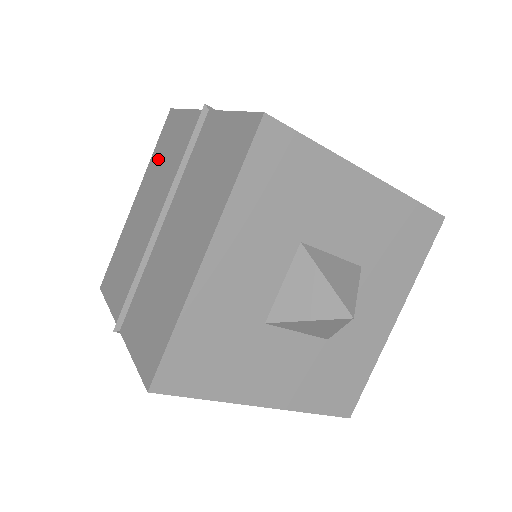
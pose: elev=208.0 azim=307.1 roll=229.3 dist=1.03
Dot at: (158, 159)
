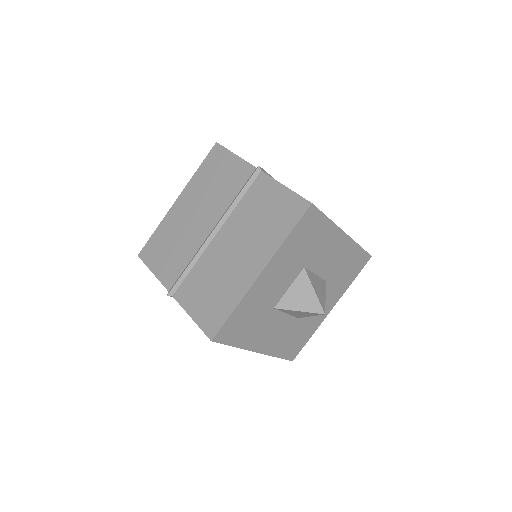
Dot at: (205, 179)
